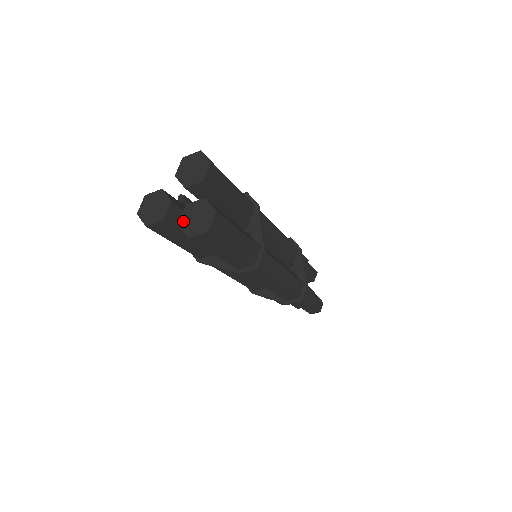
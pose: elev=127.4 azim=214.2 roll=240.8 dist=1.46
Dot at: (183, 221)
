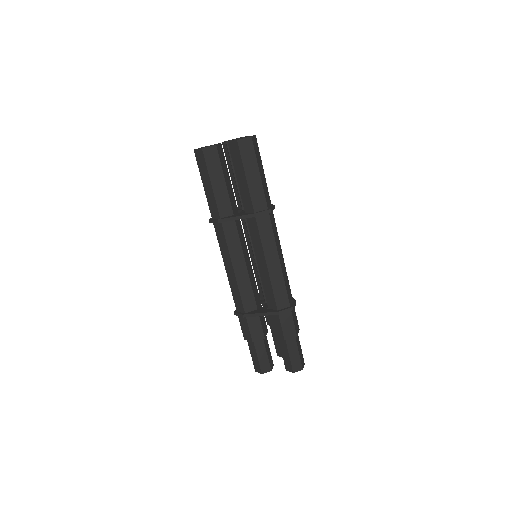
Dot at: occluded
